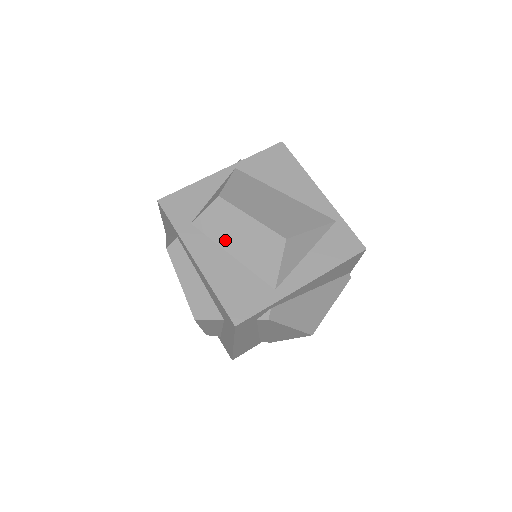
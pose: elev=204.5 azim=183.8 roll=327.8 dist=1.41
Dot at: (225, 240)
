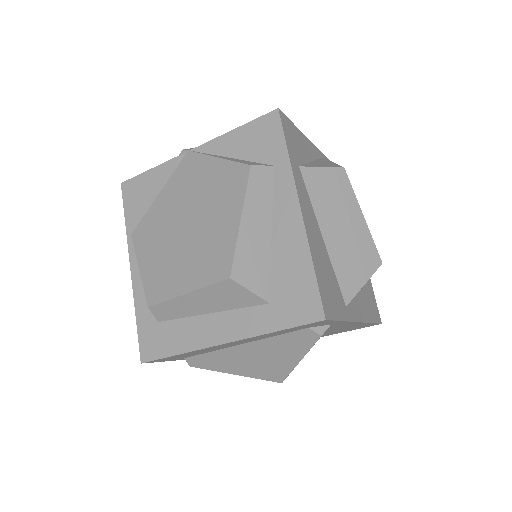
Dot at: (325, 215)
